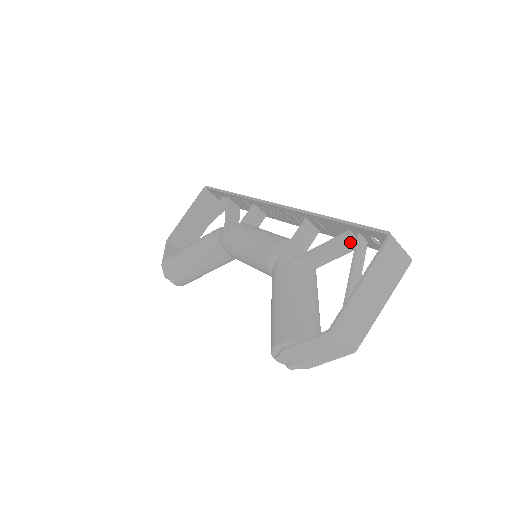
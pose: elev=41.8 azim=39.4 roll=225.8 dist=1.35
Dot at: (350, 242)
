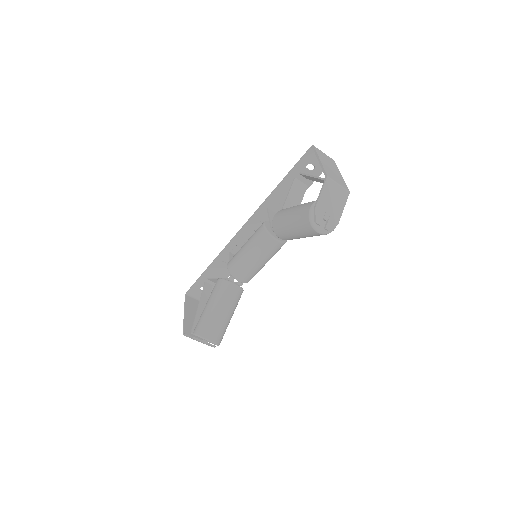
Dot at: (300, 186)
